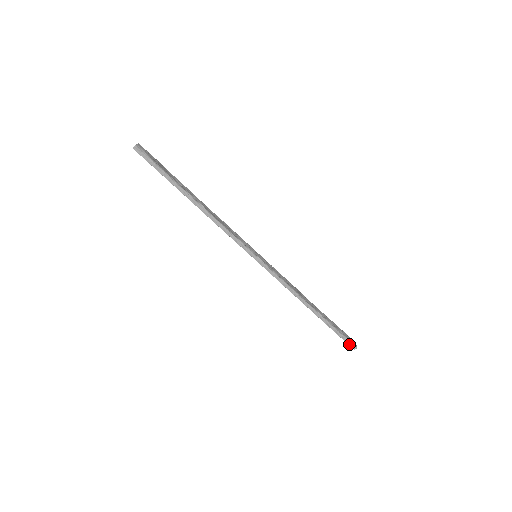
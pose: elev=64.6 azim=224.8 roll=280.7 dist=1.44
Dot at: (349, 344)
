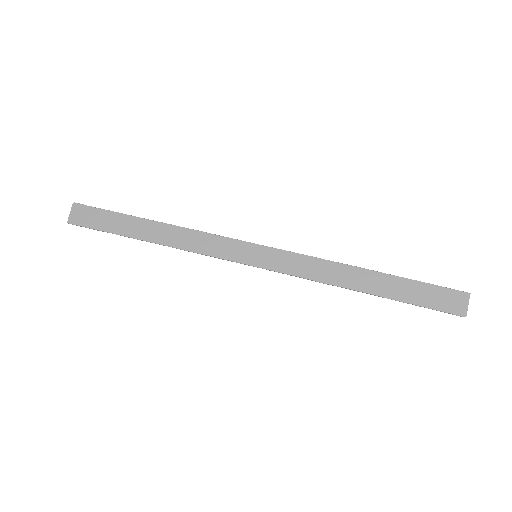
Dot at: (454, 290)
